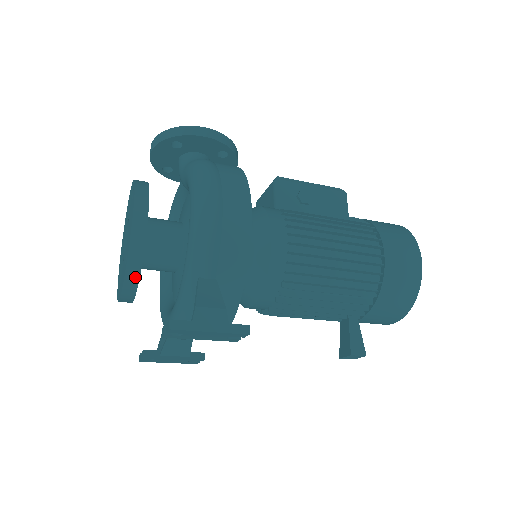
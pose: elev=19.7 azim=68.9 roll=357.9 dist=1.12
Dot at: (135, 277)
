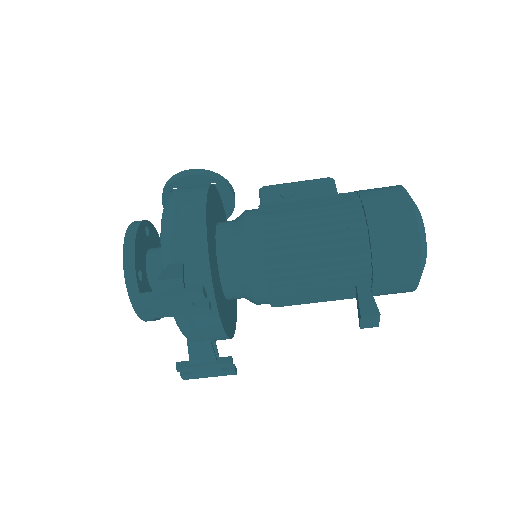
Dot at: (134, 286)
